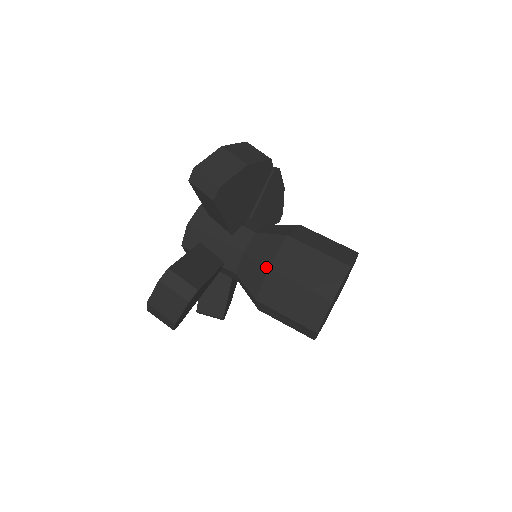
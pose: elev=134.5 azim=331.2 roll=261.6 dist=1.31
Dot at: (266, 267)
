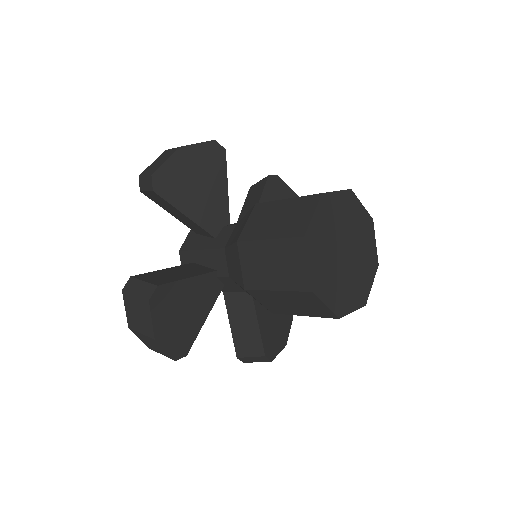
Dot at: (235, 242)
